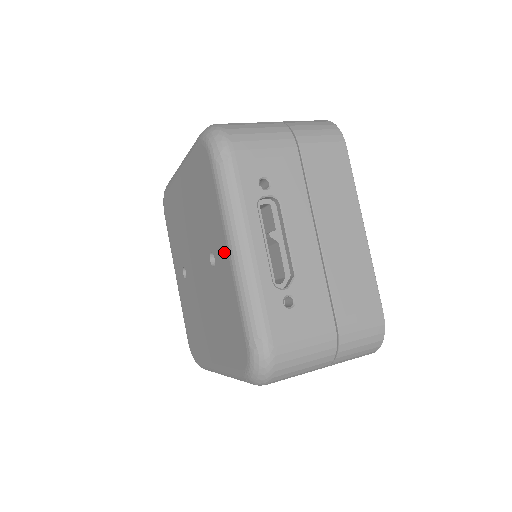
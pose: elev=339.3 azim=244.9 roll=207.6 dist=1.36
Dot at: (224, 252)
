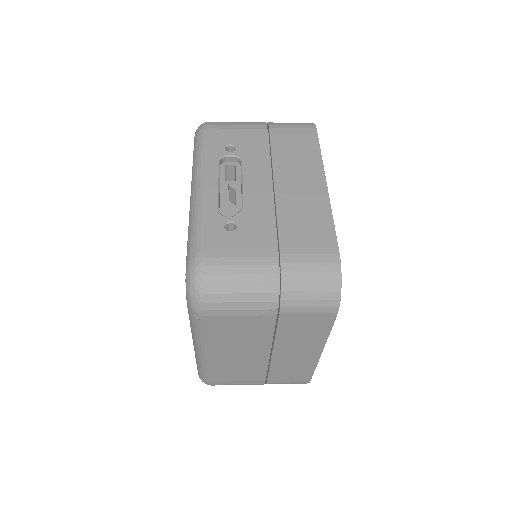
Dot at: occluded
